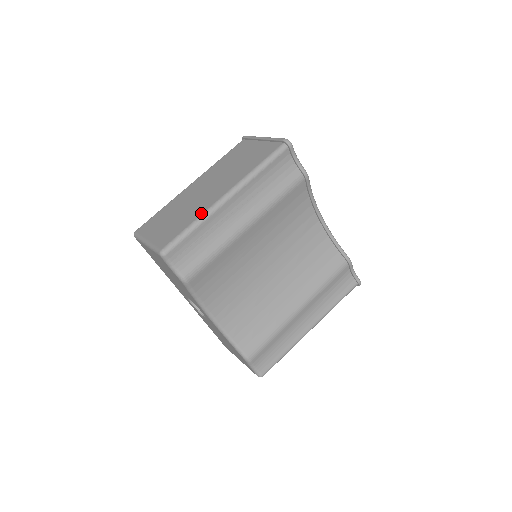
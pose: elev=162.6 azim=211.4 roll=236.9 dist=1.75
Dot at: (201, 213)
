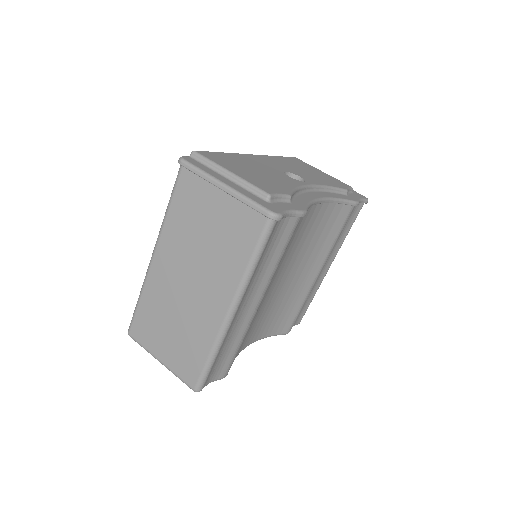
Dot at: (212, 341)
